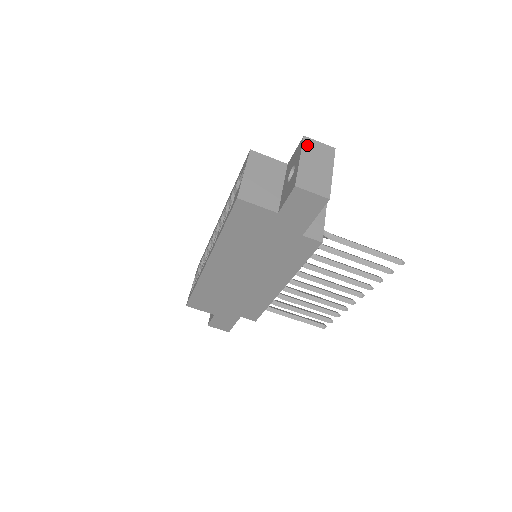
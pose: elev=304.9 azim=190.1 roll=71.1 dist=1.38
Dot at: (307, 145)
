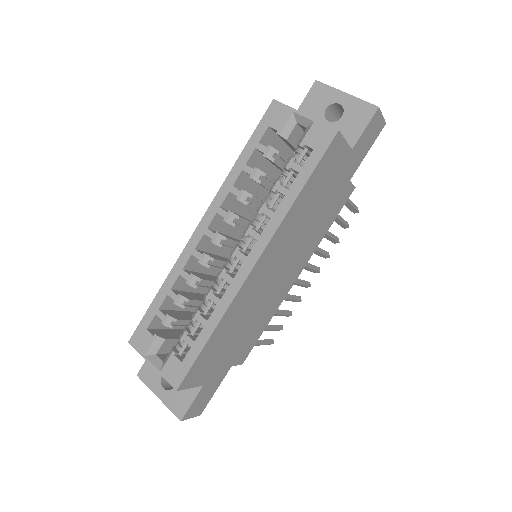
Dot at: (327, 86)
